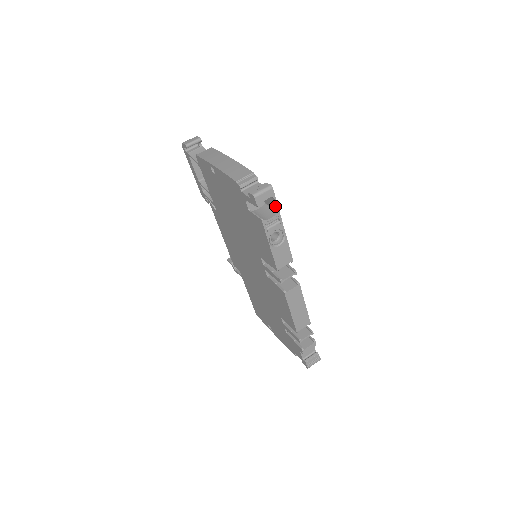
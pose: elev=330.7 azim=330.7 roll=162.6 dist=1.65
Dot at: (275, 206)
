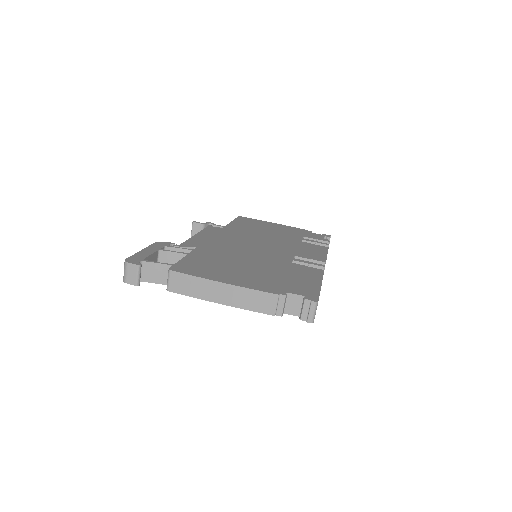
Dot at: (317, 294)
